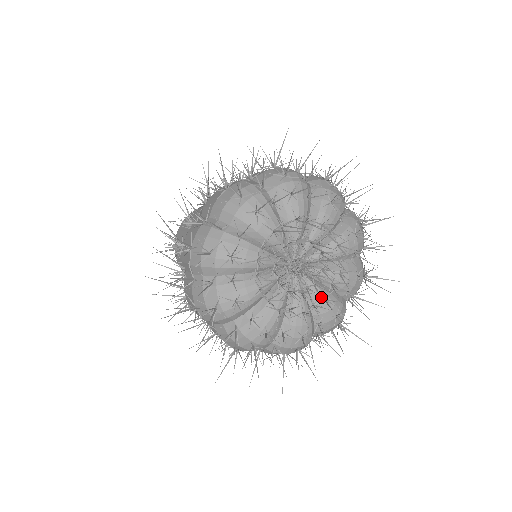
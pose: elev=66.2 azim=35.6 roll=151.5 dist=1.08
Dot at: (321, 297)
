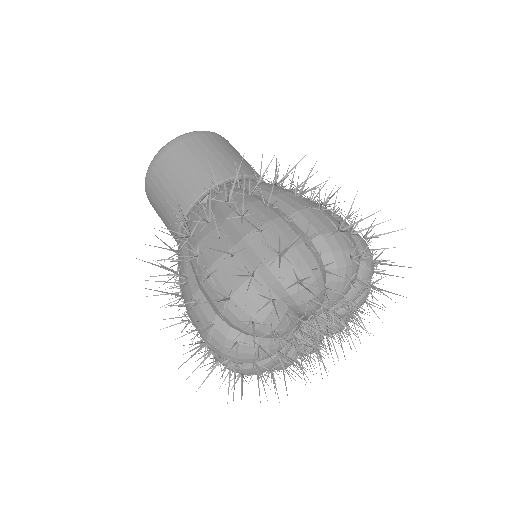
Dot at: (301, 359)
